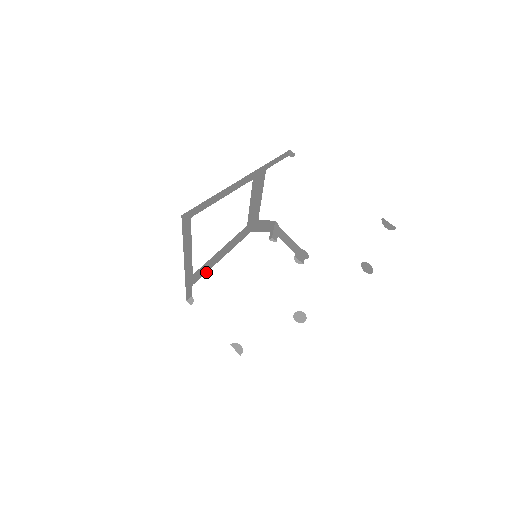
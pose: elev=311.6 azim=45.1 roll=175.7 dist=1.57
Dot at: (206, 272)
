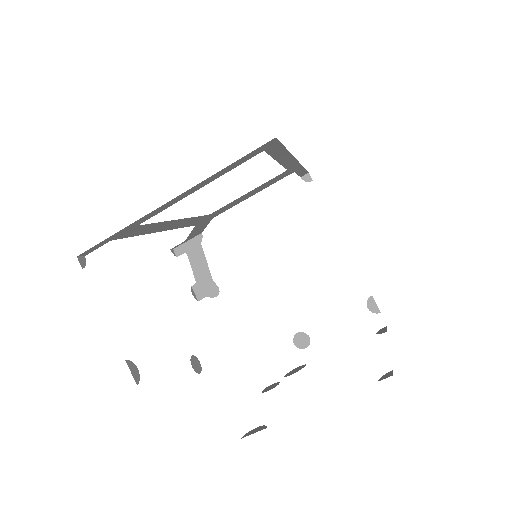
Dot at: (135, 235)
